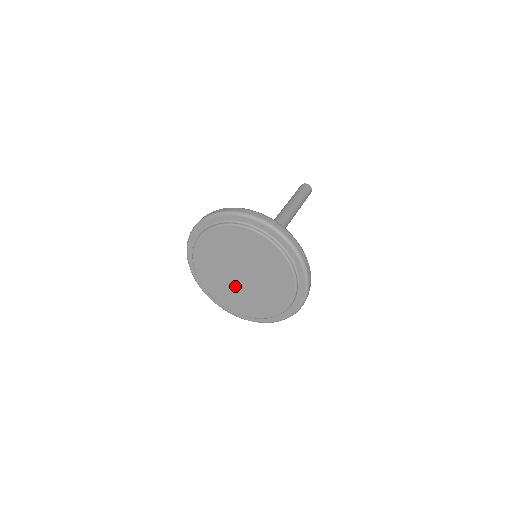
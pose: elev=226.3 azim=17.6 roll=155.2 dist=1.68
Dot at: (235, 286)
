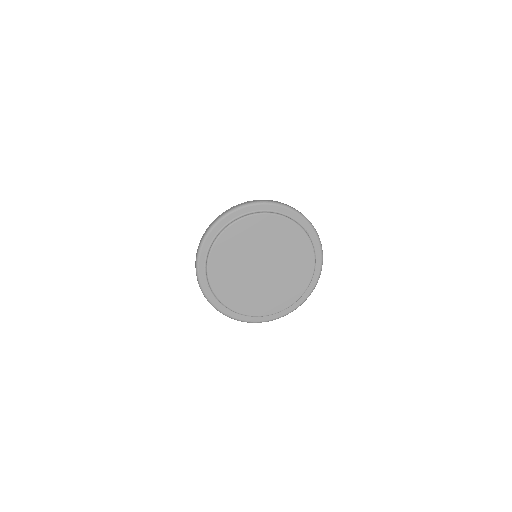
Dot at: (251, 282)
